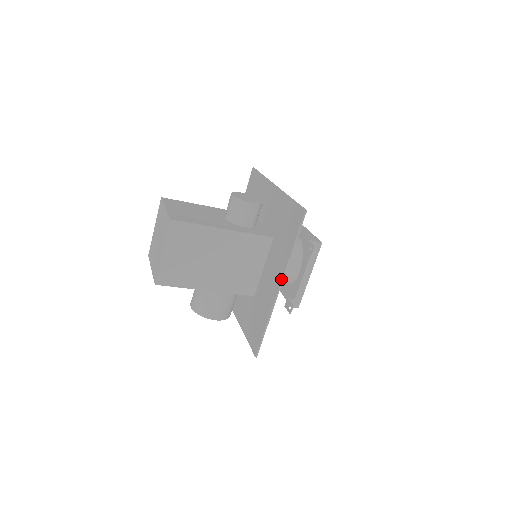
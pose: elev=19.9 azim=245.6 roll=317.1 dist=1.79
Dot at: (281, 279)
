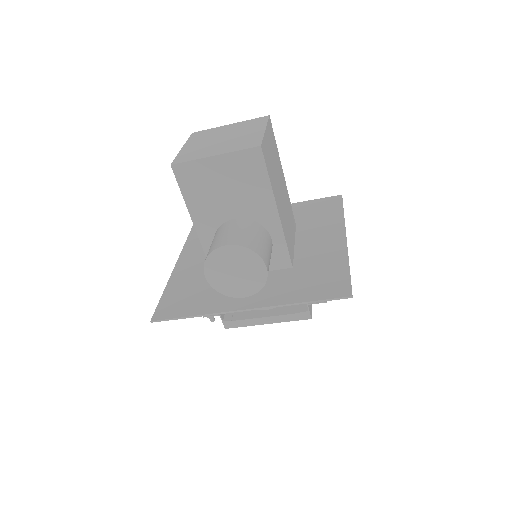
Dot at: (344, 231)
